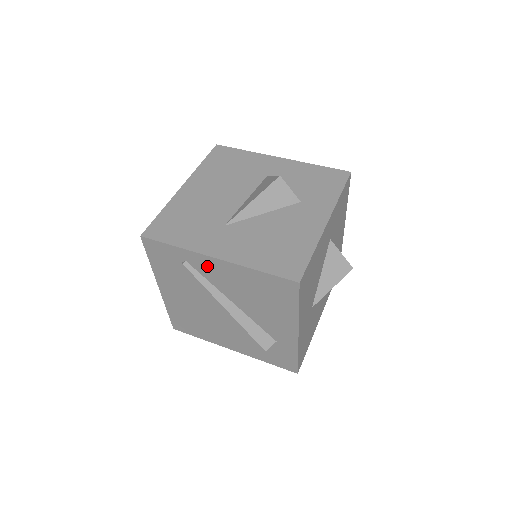
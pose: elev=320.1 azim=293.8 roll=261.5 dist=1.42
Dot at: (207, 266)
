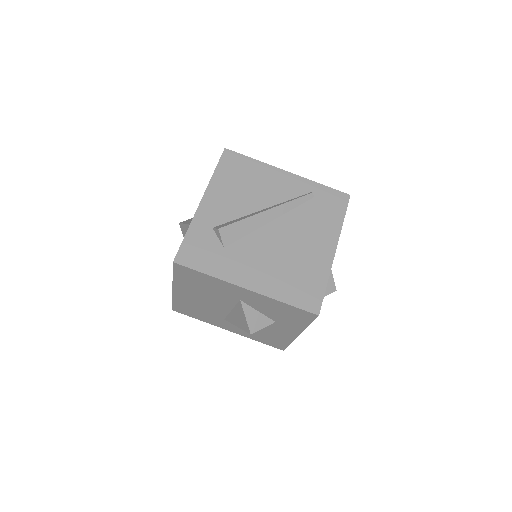
Dot at: occluded
